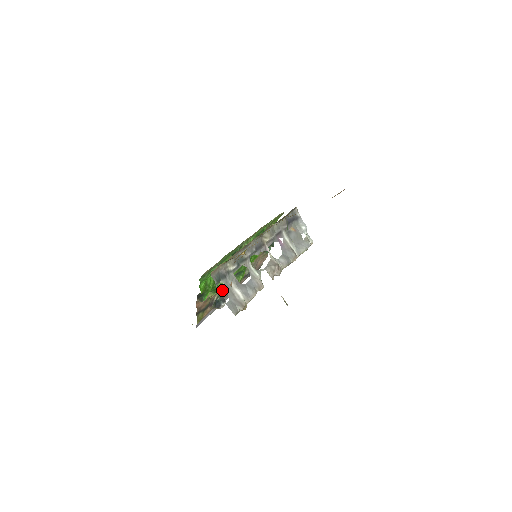
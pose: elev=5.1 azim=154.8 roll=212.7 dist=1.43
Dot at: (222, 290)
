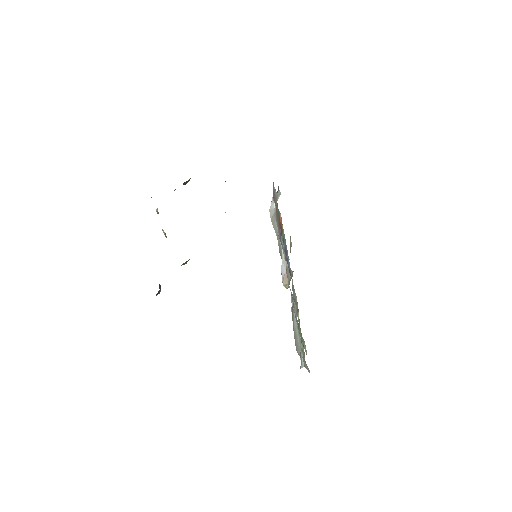
Dot at: occluded
